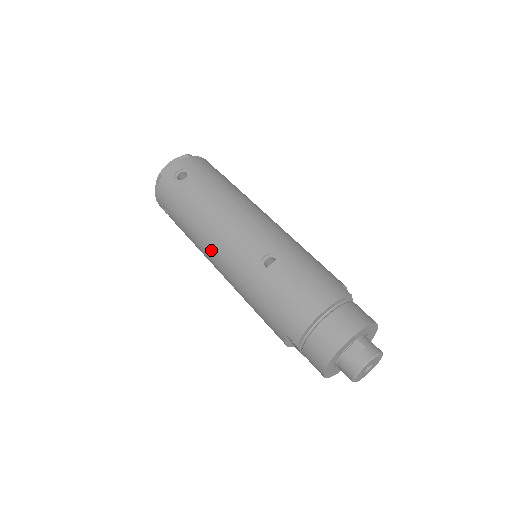
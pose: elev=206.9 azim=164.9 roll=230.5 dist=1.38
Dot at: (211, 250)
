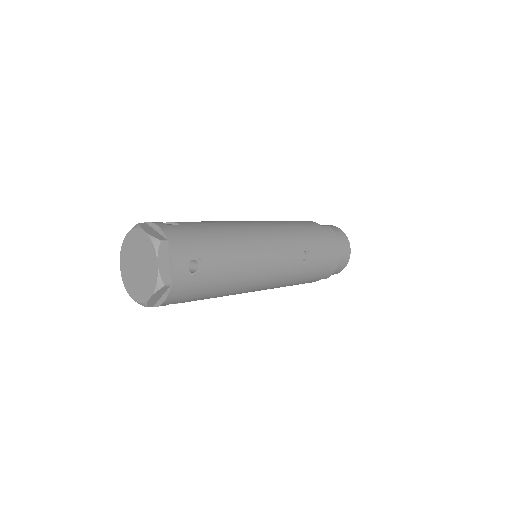
Dot at: (254, 288)
